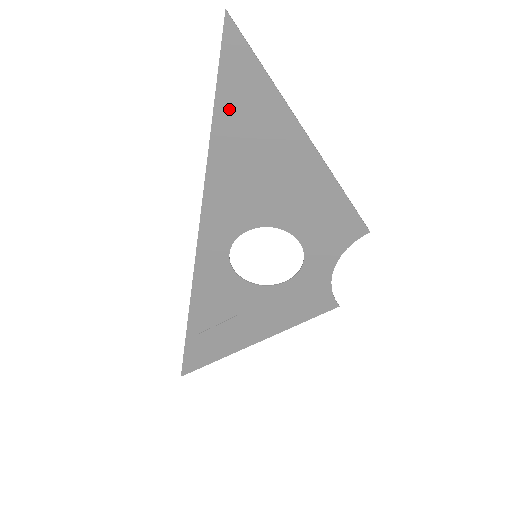
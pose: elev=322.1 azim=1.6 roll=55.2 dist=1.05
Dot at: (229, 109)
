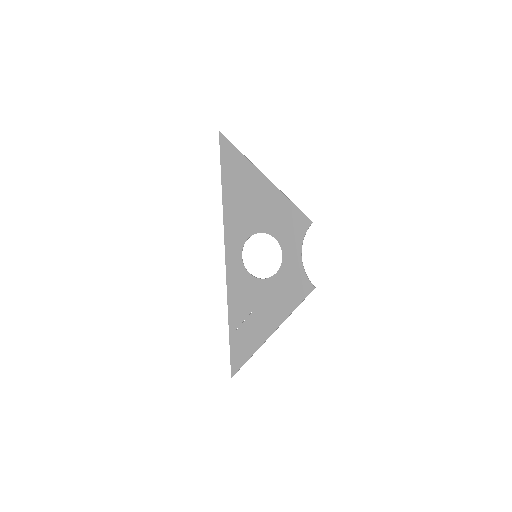
Dot at: (227, 172)
